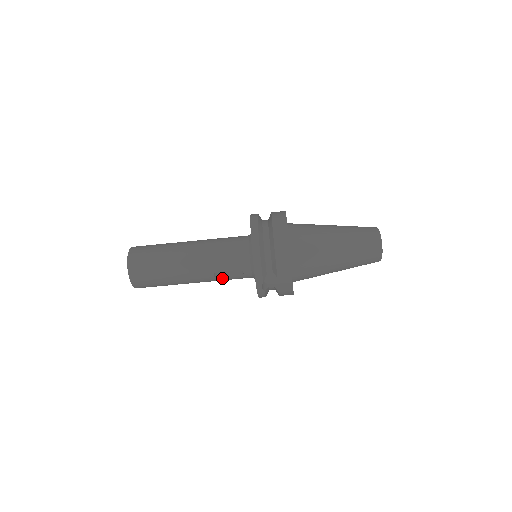
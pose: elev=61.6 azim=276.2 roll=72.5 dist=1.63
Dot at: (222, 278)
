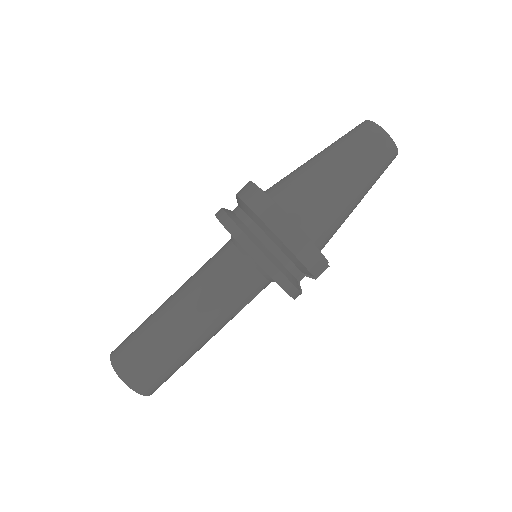
Dot at: occluded
